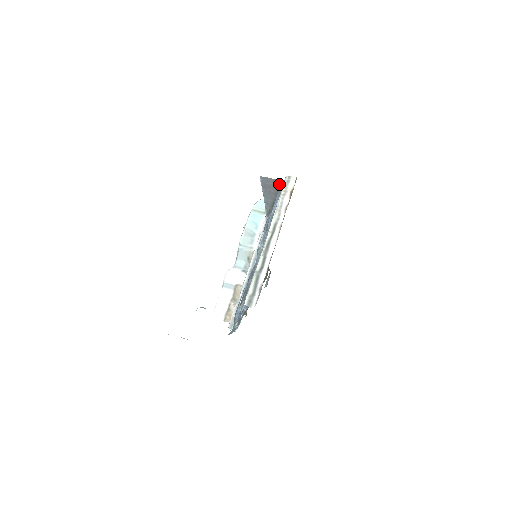
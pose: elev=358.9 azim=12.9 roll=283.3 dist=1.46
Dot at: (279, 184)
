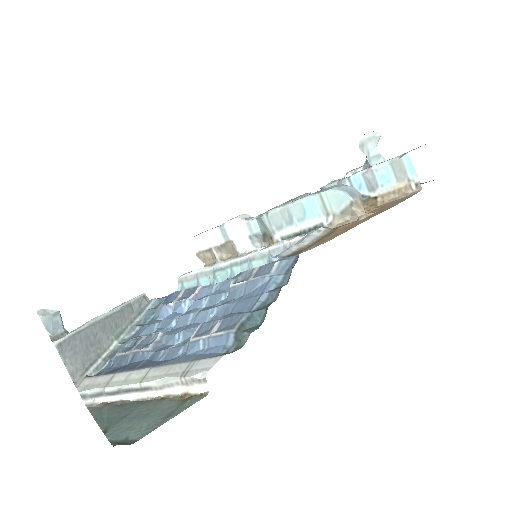
Dot at: occluded
